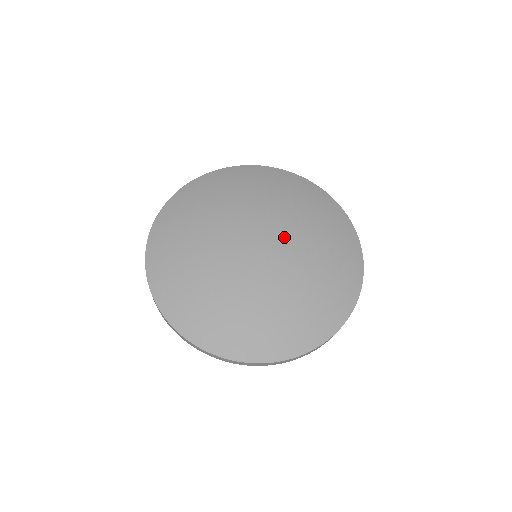
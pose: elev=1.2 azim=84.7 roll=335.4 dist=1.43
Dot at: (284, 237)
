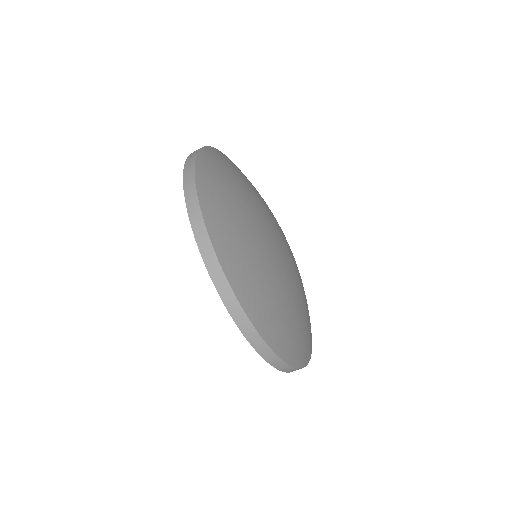
Dot at: (289, 249)
